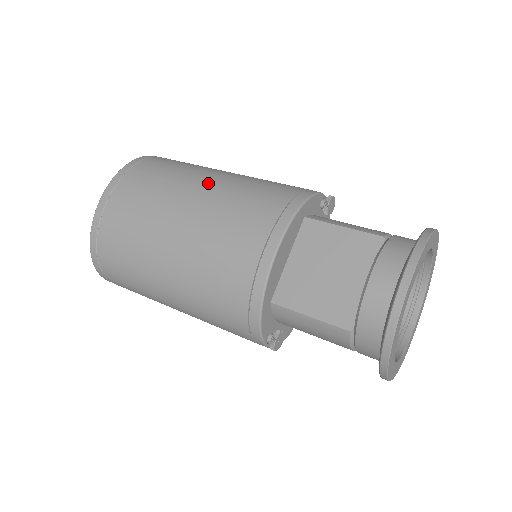
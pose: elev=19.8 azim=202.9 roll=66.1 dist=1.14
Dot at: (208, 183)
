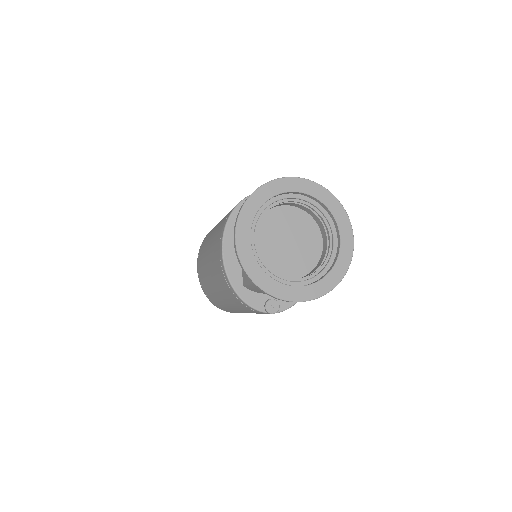
Dot at: occluded
